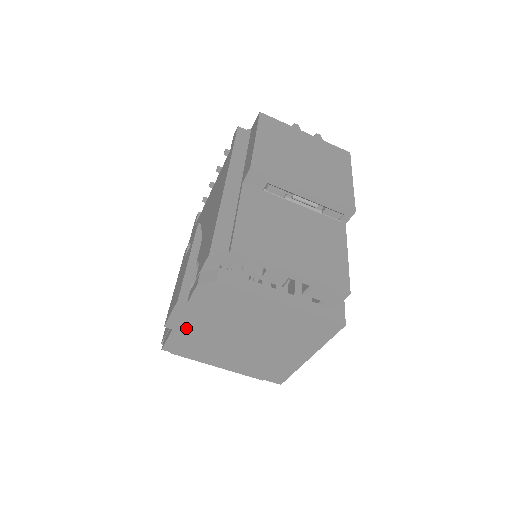
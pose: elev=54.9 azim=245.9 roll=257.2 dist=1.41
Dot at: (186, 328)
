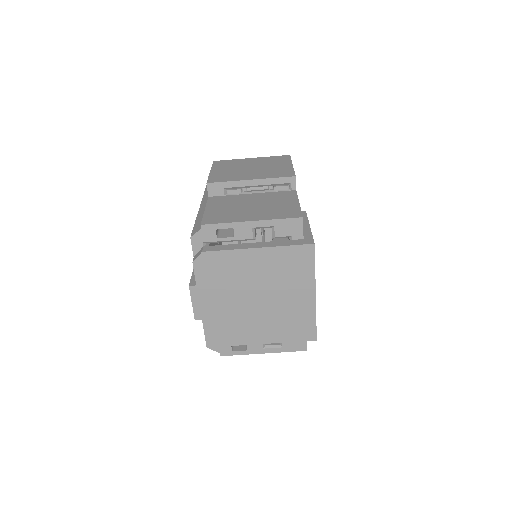
Dot at: (210, 313)
